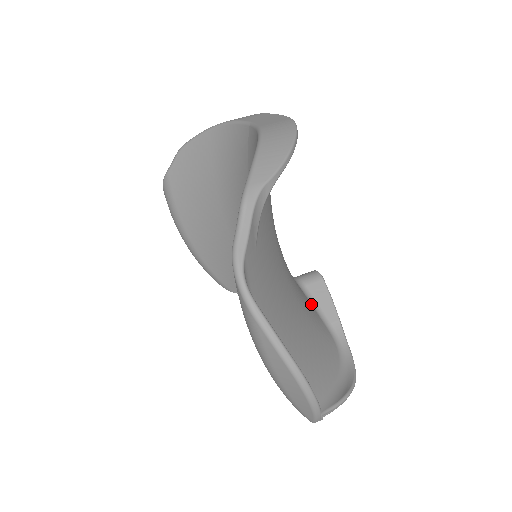
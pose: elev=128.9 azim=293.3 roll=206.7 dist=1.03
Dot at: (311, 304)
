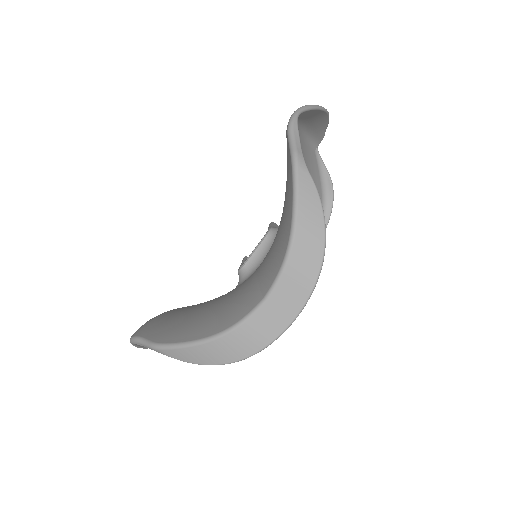
Dot at: occluded
